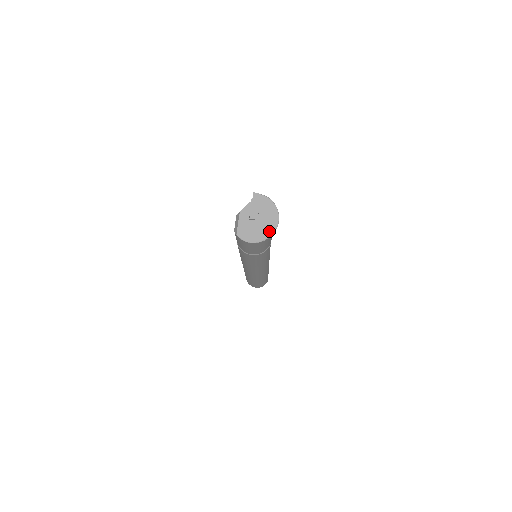
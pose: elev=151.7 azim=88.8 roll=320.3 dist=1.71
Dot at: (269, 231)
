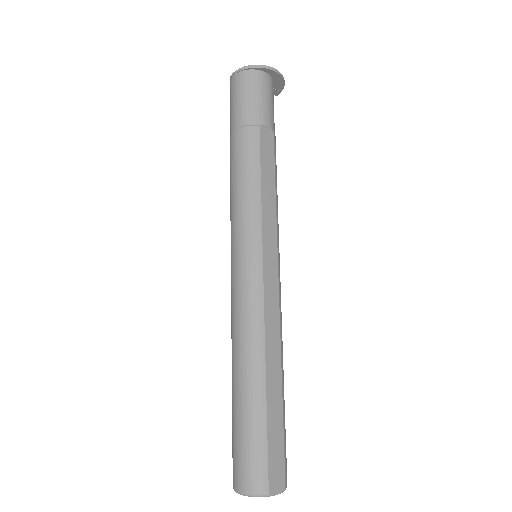
Dot at: (257, 68)
